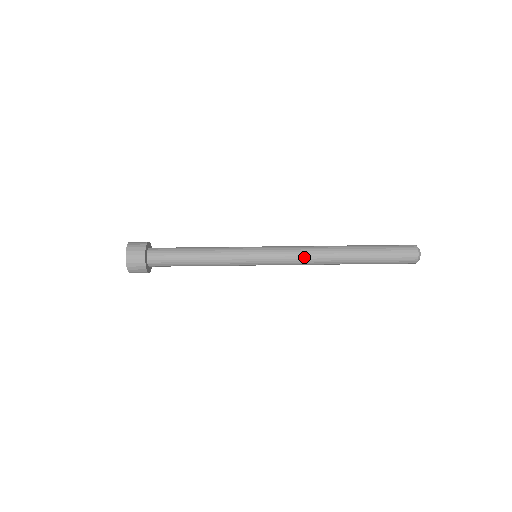
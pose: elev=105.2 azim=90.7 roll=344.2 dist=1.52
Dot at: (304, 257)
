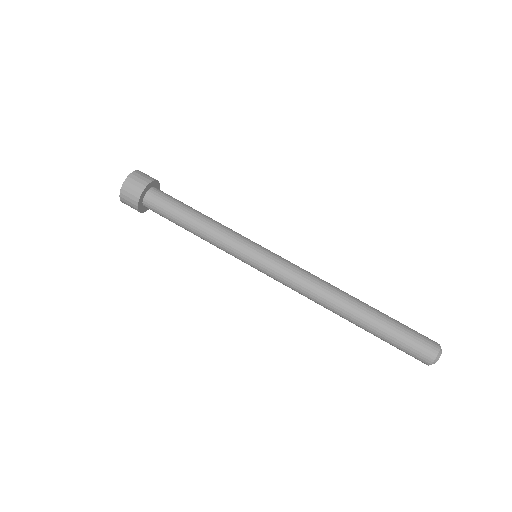
Dot at: (310, 276)
